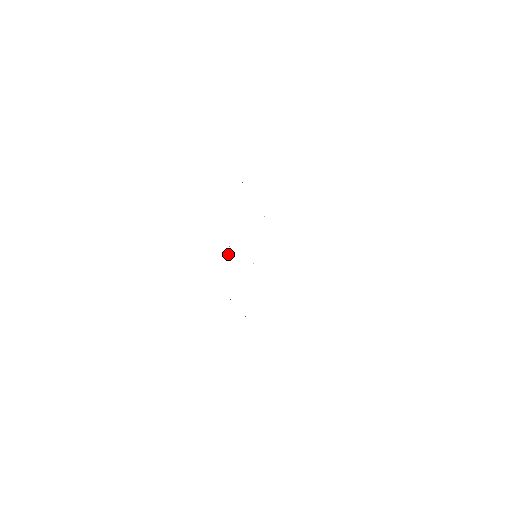
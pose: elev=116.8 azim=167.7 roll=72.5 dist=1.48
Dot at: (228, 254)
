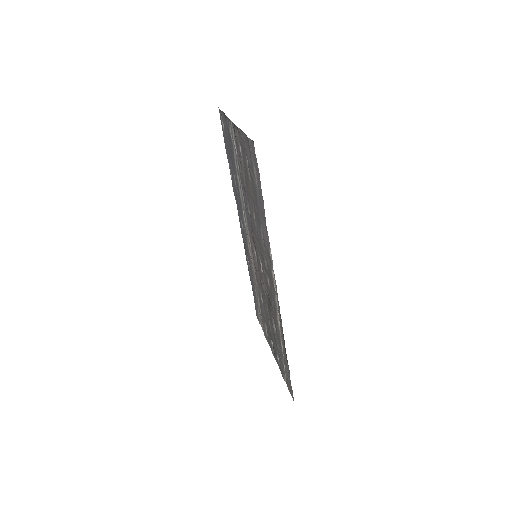
Dot at: (277, 316)
